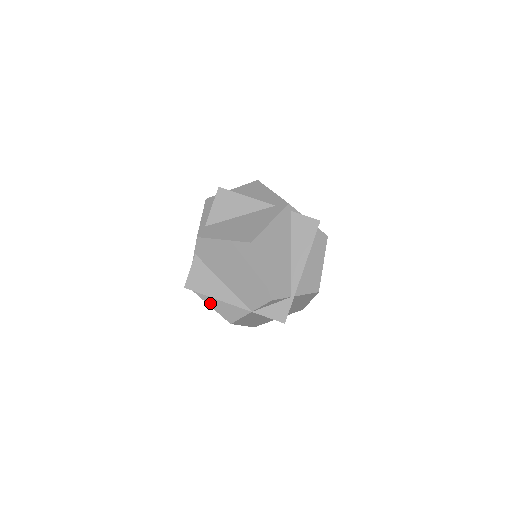
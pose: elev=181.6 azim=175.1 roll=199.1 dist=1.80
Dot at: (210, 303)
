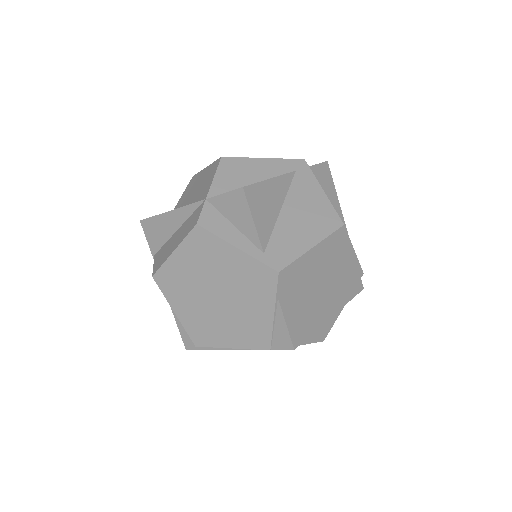
Dot at: occluded
